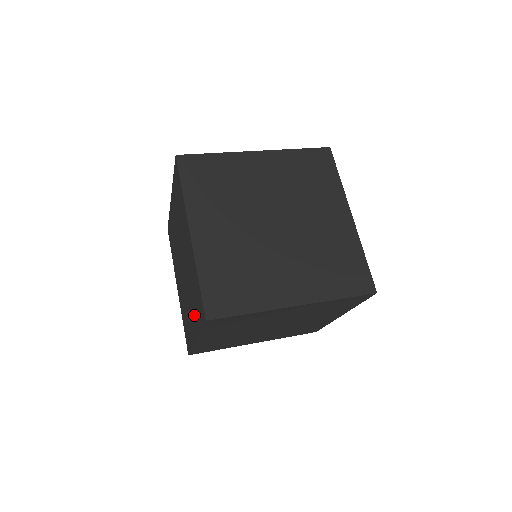
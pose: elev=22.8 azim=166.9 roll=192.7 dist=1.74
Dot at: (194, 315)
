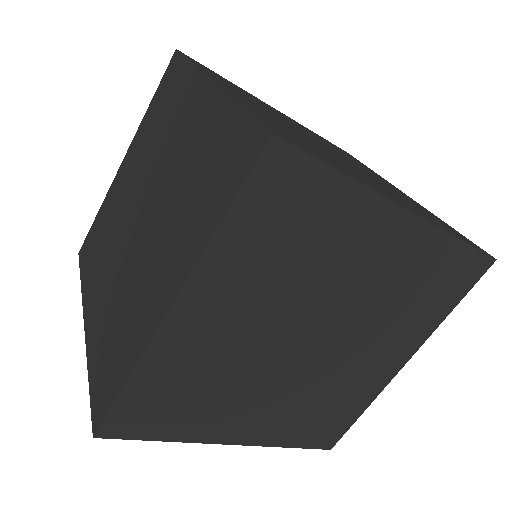
Dot at: (100, 323)
